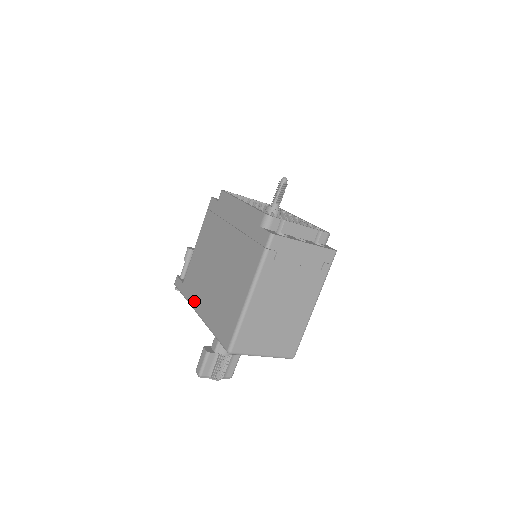
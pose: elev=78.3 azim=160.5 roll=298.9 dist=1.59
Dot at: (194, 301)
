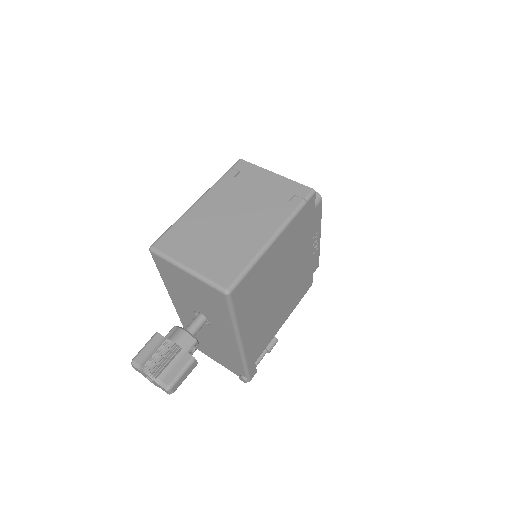
Dot at: occluded
